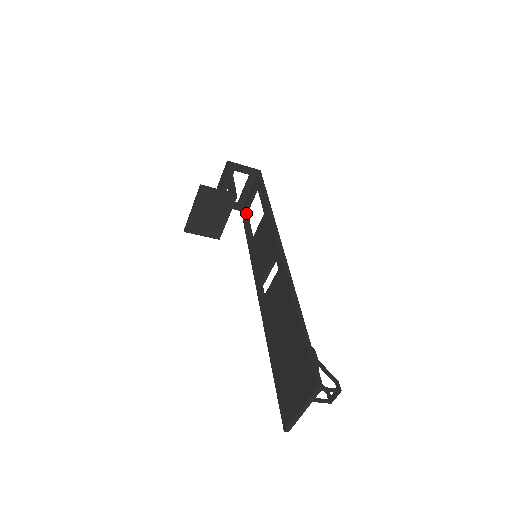
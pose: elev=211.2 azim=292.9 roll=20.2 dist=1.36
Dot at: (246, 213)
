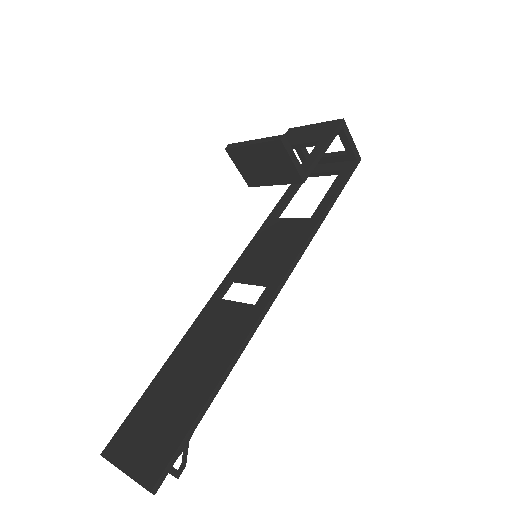
Dot at: occluded
